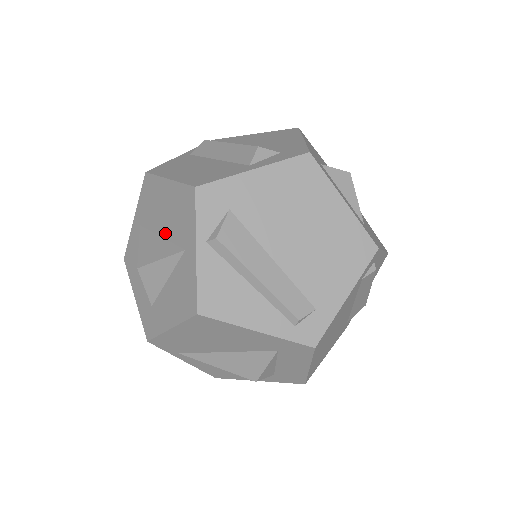
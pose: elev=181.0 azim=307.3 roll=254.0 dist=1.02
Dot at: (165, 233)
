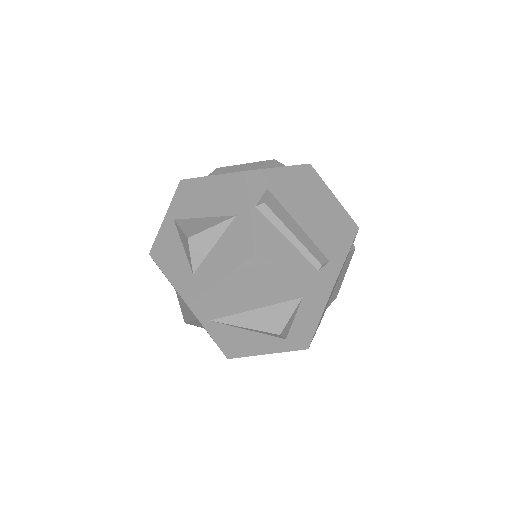
Dot at: (209, 213)
